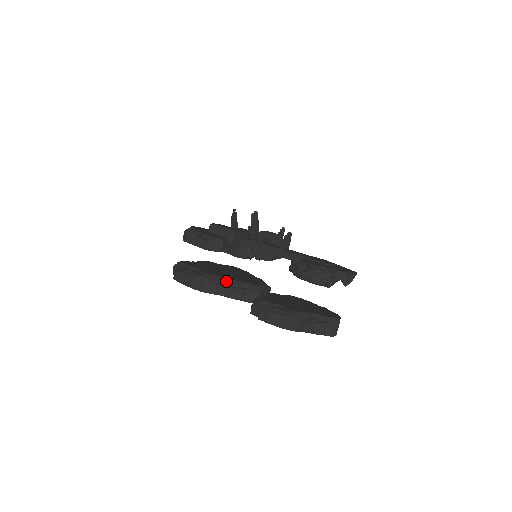
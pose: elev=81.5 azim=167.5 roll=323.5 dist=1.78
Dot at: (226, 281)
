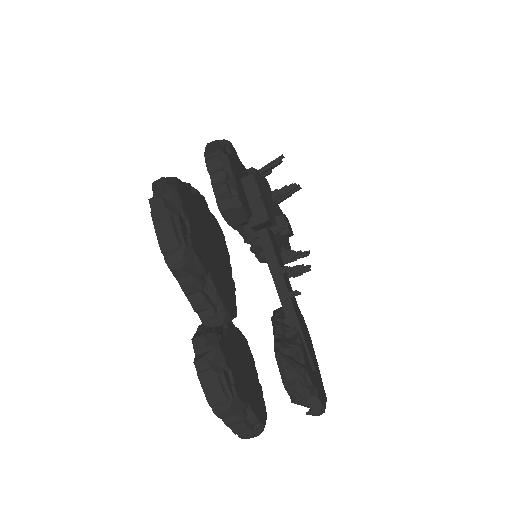
Dot at: (204, 276)
